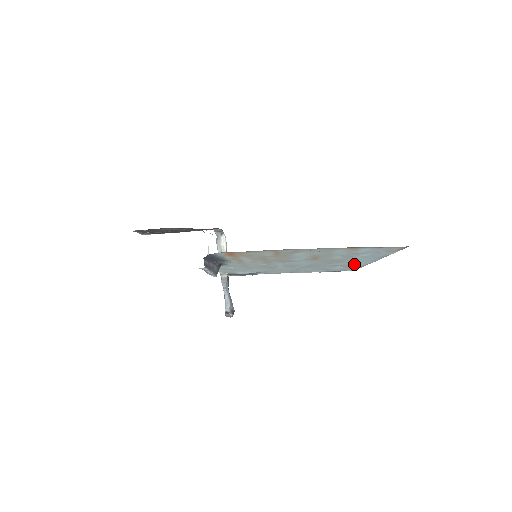
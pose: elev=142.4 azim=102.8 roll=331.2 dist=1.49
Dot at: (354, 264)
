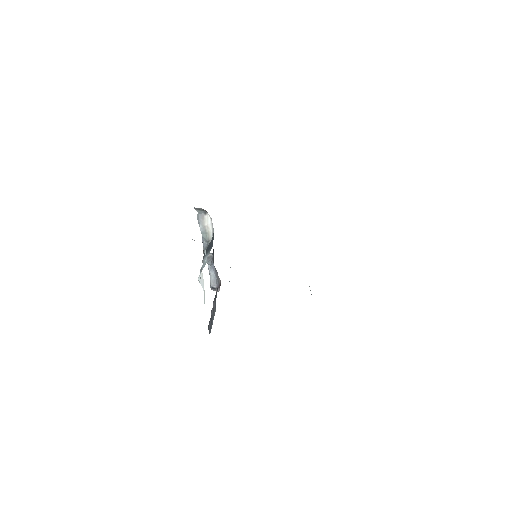
Dot at: occluded
